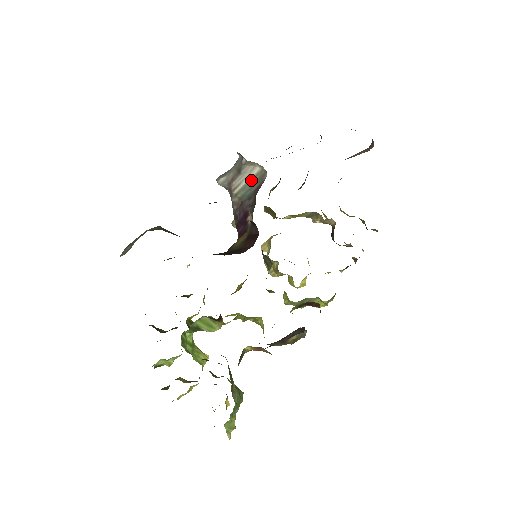
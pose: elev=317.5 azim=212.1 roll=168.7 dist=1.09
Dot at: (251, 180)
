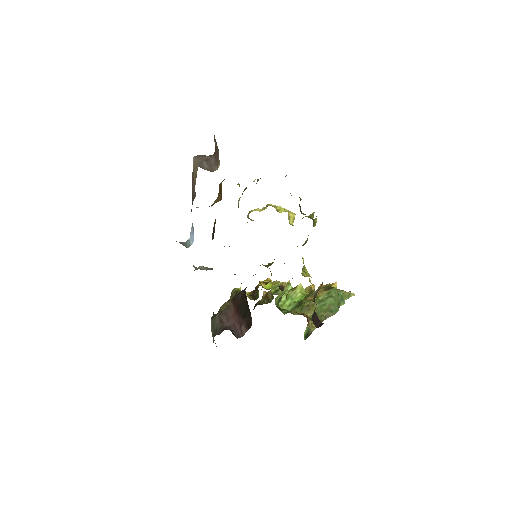
Dot at: (206, 268)
